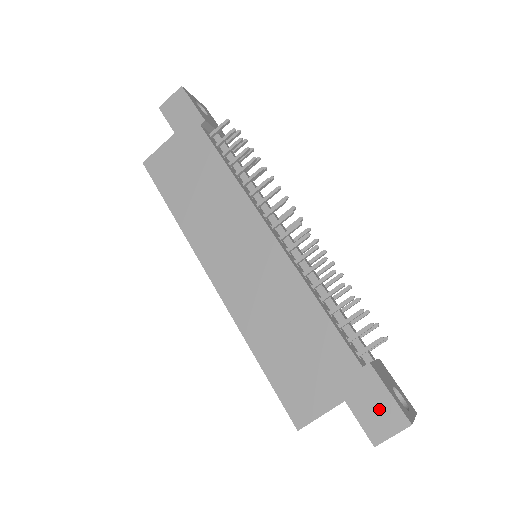
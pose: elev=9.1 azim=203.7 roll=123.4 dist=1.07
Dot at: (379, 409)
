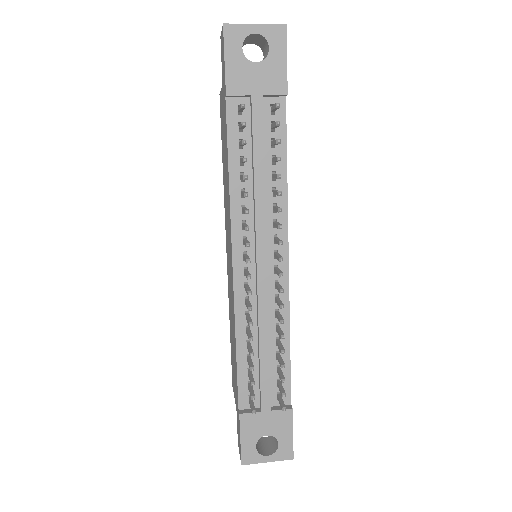
Dot at: (239, 436)
